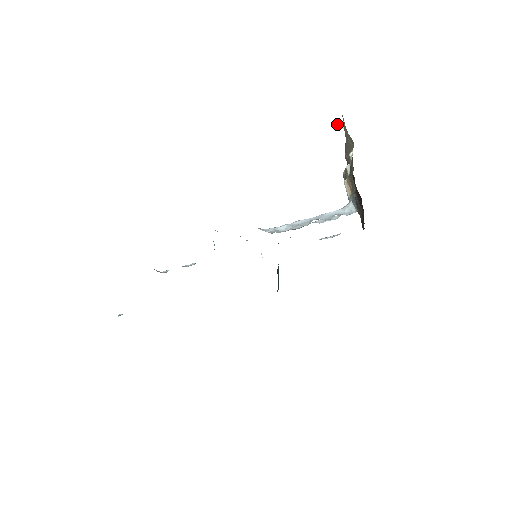
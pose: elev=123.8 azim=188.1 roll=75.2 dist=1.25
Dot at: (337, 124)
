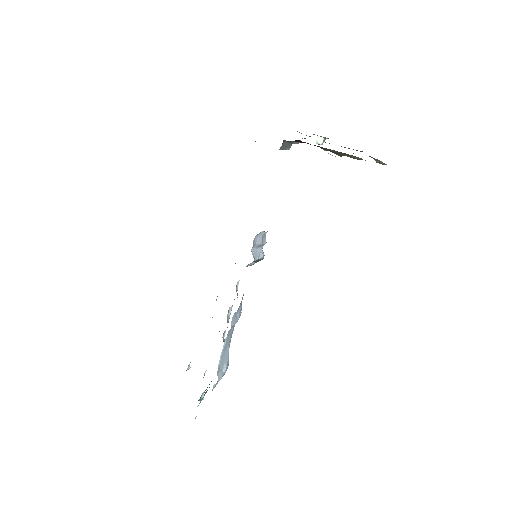
Dot at: (316, 142)
